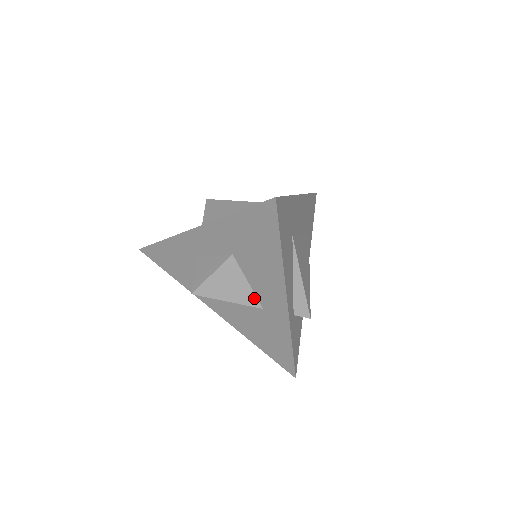
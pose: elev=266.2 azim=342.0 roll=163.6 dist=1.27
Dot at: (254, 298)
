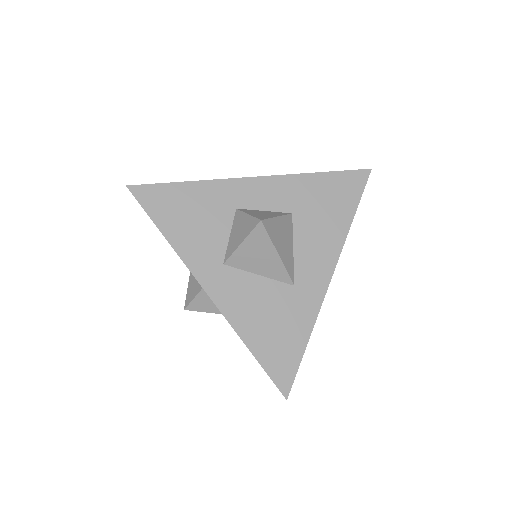
Dot at: (292, 268)
